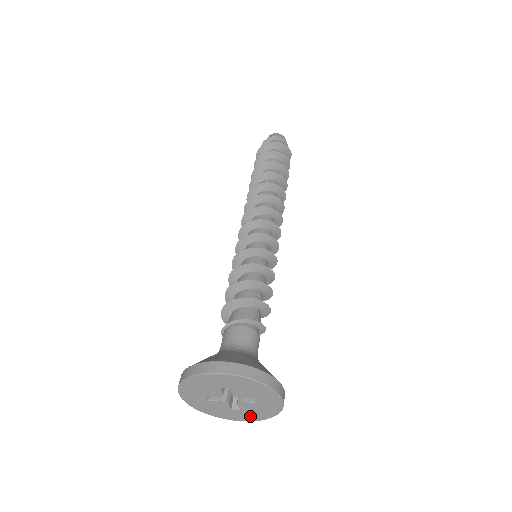
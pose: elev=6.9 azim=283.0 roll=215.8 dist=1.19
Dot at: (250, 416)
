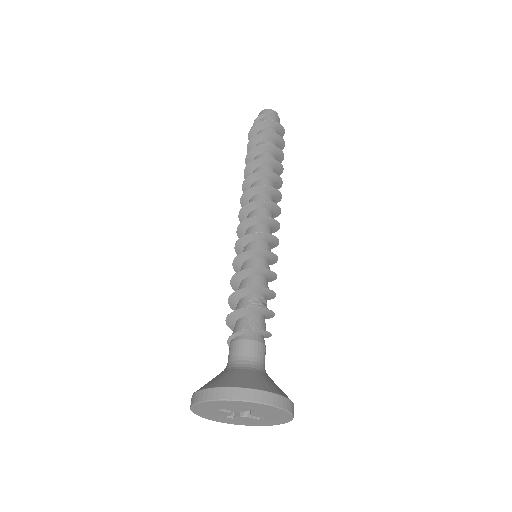
Dot at: (279, 420)
